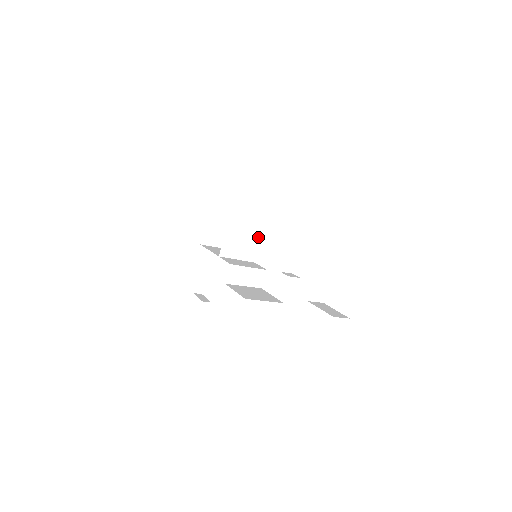
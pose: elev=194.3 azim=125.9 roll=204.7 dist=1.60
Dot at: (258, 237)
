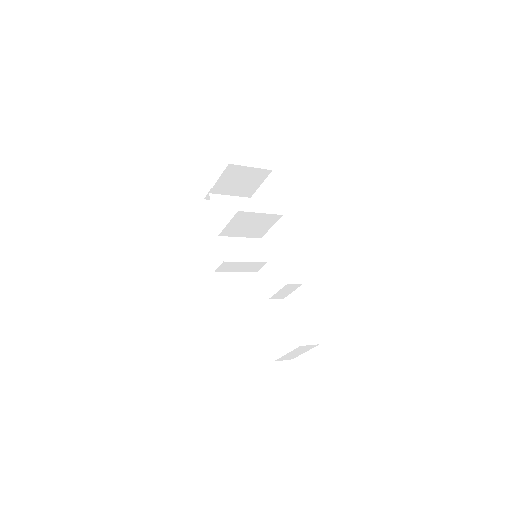
Dot at: (271, 222)
